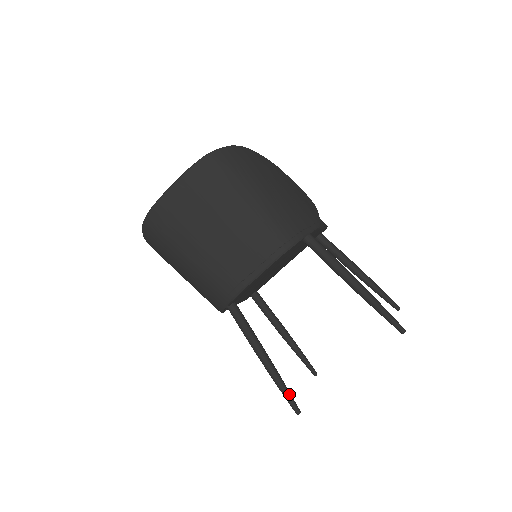
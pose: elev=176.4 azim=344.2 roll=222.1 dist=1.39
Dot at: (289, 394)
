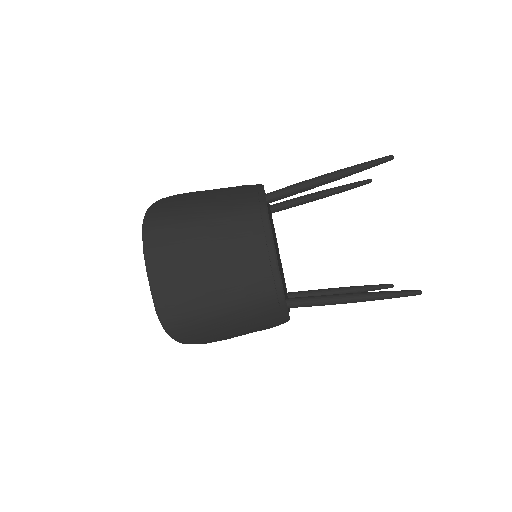
Dot at: (398, 291)
